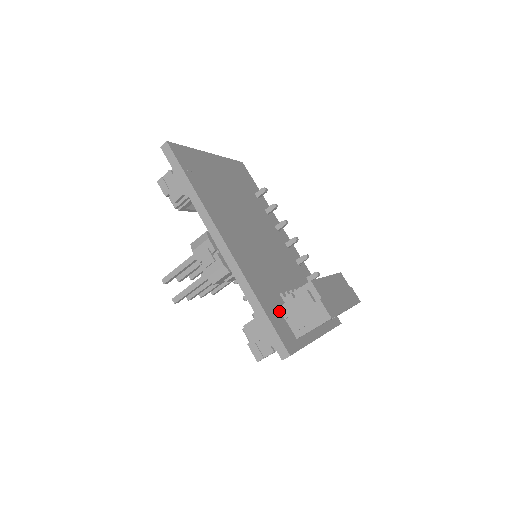
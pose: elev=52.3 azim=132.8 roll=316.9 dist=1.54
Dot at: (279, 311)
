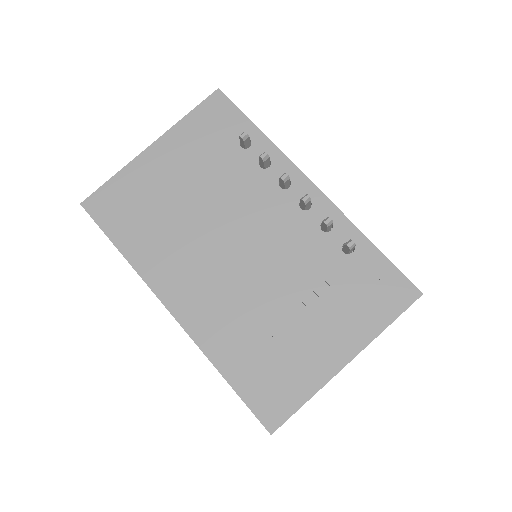
Dot at: occluded
